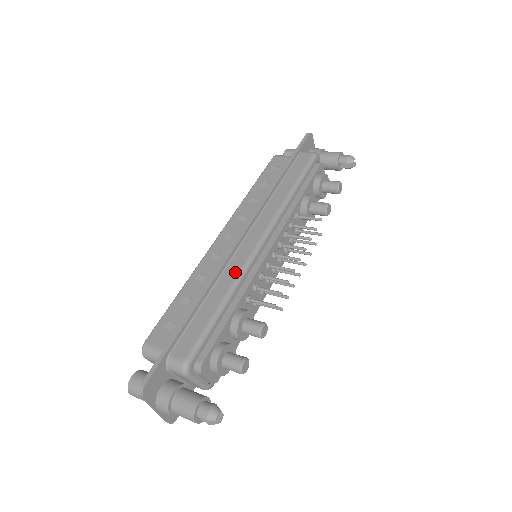
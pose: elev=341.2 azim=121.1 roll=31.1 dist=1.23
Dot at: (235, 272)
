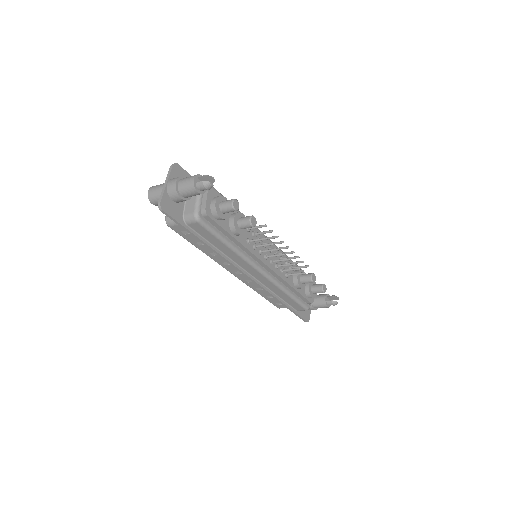
Dot at: occluded
